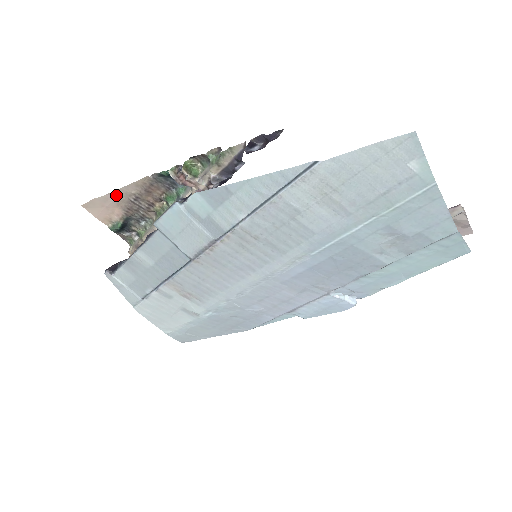
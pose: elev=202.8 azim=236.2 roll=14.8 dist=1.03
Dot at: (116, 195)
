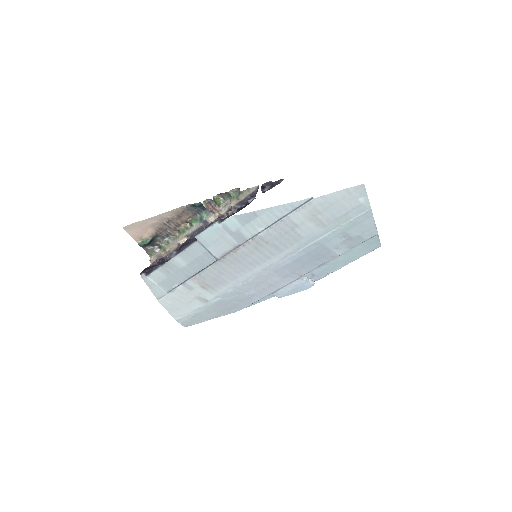
Dot at: (154, 219)
